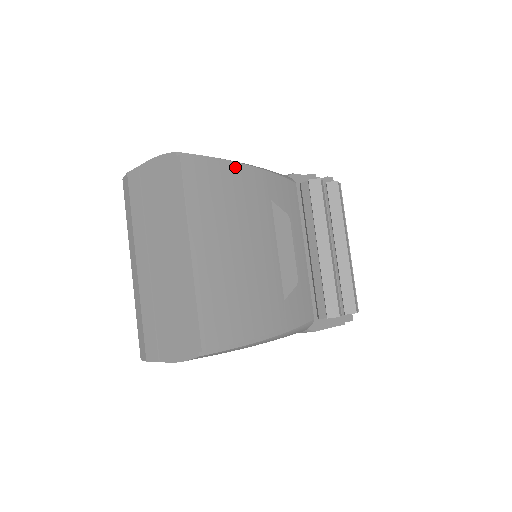
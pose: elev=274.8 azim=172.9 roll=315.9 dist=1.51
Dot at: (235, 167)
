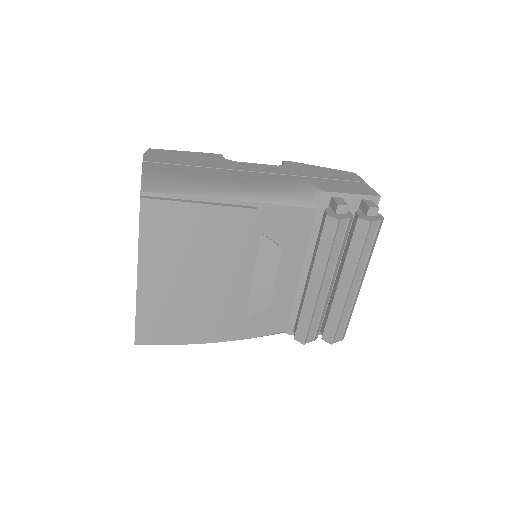
Dot at: (211, 207)
